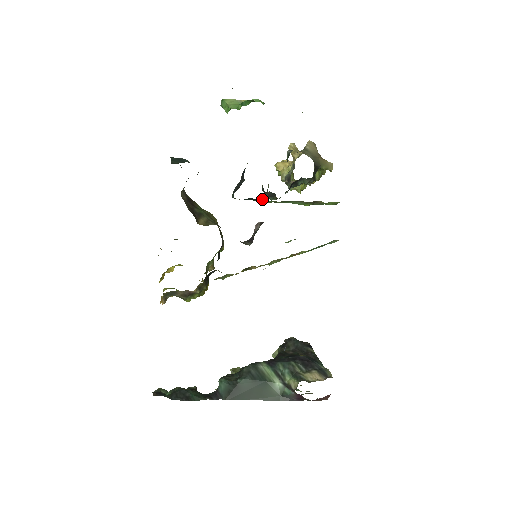
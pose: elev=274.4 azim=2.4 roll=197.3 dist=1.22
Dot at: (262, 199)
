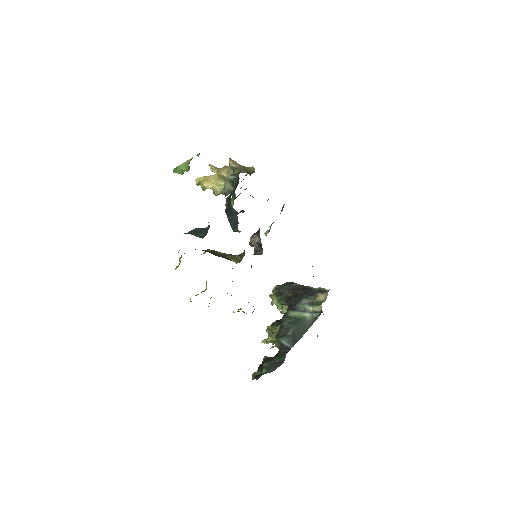
Dot at: occluded
